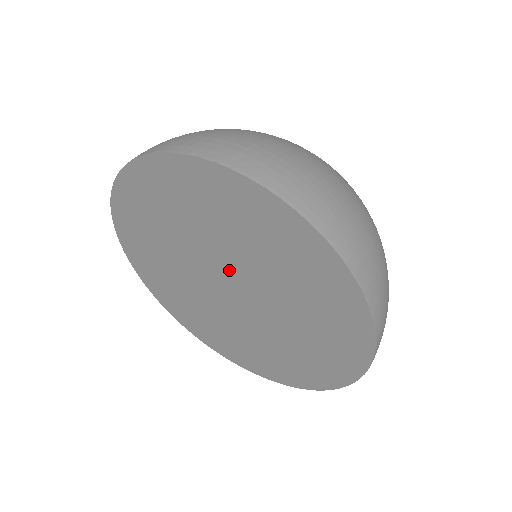
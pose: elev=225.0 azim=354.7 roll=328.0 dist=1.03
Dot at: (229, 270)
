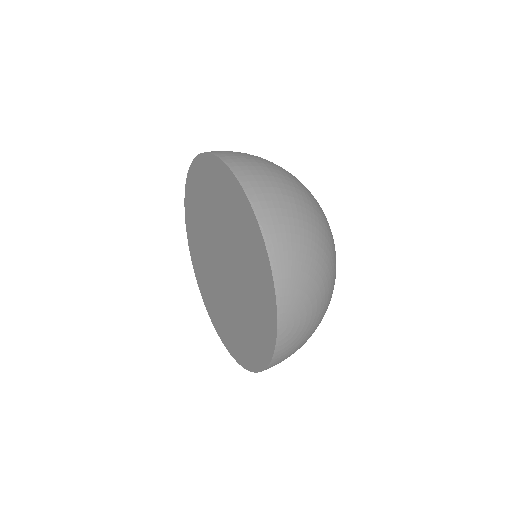
Dot at: (223, 247)
